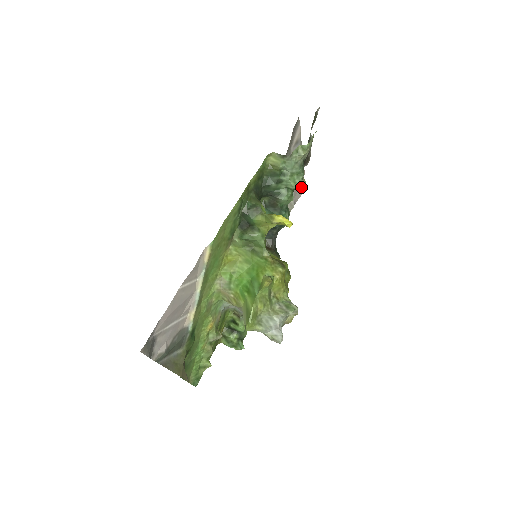
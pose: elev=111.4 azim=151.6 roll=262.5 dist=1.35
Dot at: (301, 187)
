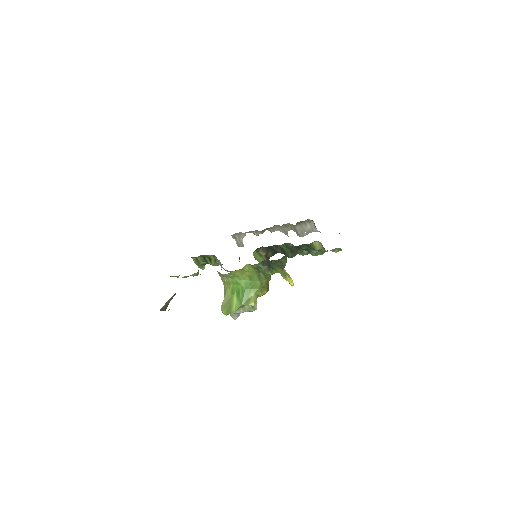
Dot at: occluded
